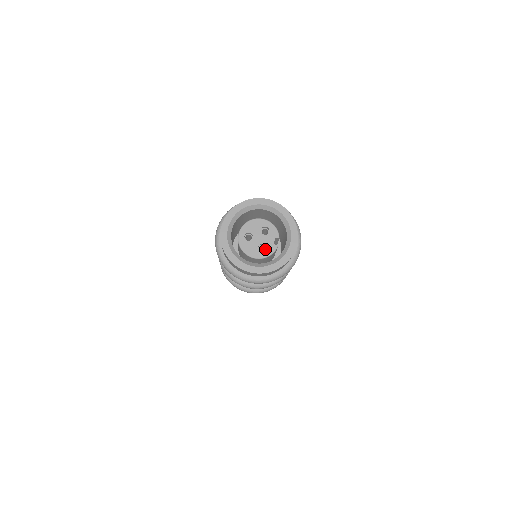
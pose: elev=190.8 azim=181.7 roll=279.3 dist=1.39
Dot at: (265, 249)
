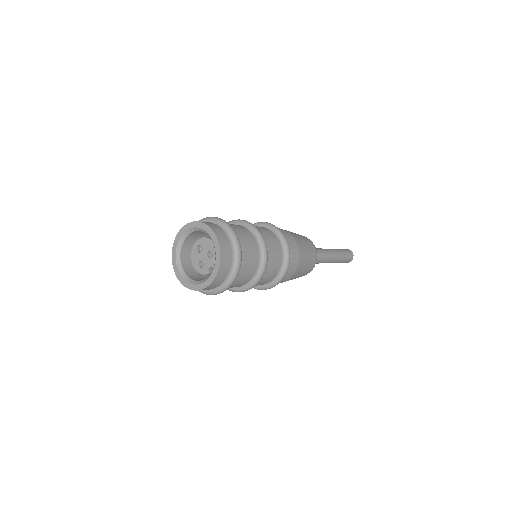
Dot at: (205, 266)
